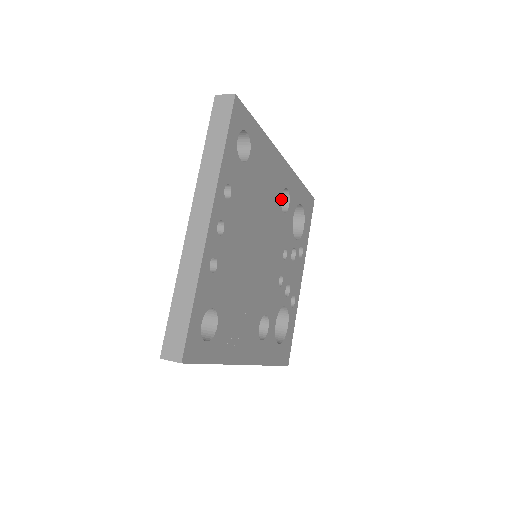
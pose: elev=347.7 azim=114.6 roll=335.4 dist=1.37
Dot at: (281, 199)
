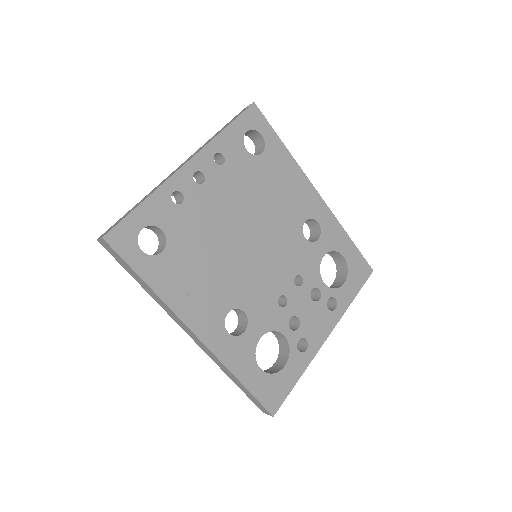
Dot at: (314, 236)
